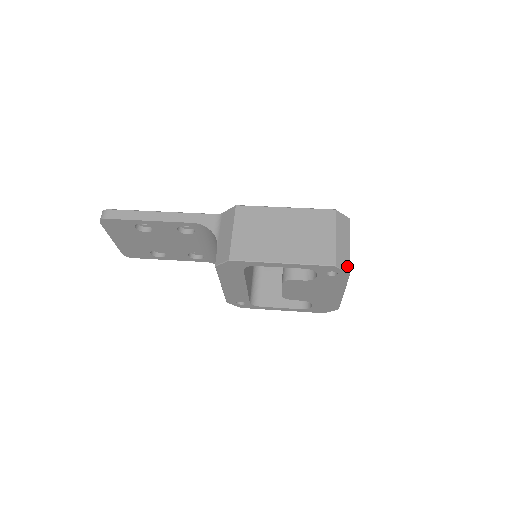
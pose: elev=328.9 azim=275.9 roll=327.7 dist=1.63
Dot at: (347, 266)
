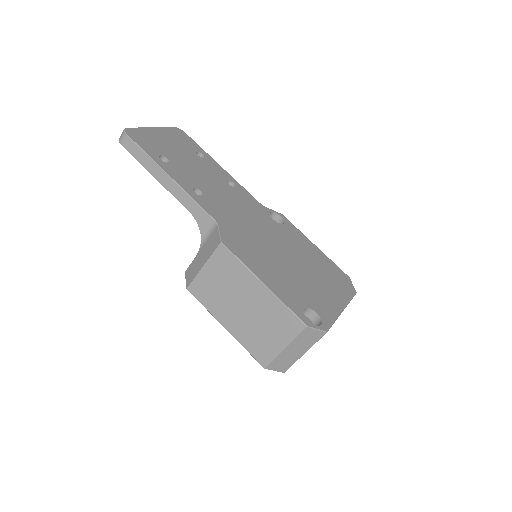
Dot at: (284, 368)
